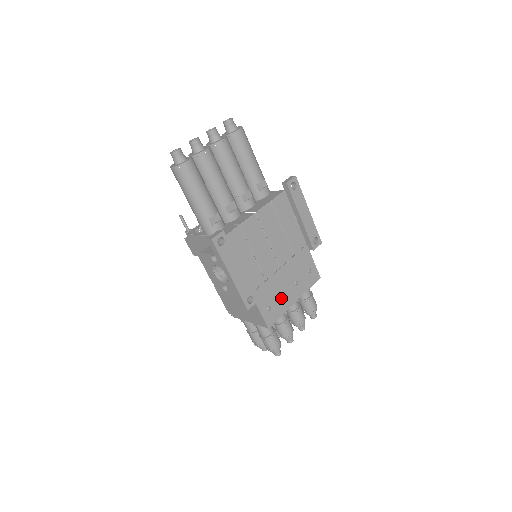
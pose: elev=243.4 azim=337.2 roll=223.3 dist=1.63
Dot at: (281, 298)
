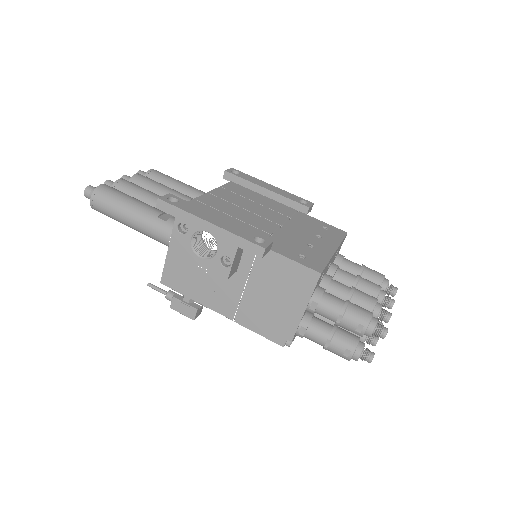
Dot at: (310, 248)
